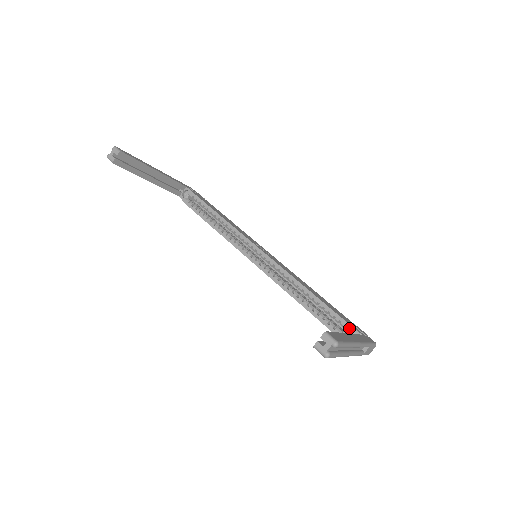
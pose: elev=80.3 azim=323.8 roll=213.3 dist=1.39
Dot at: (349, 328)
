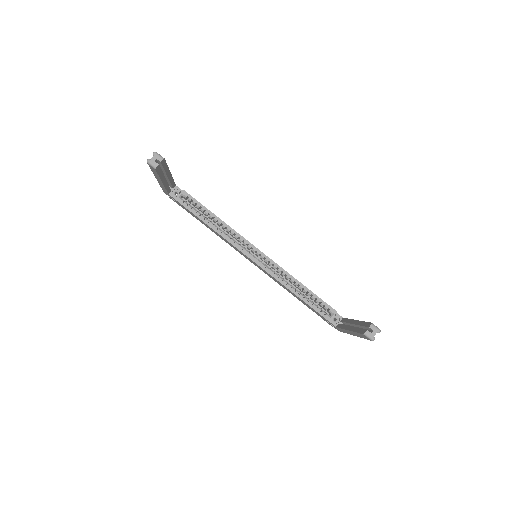
Dot at: (335, 313)
